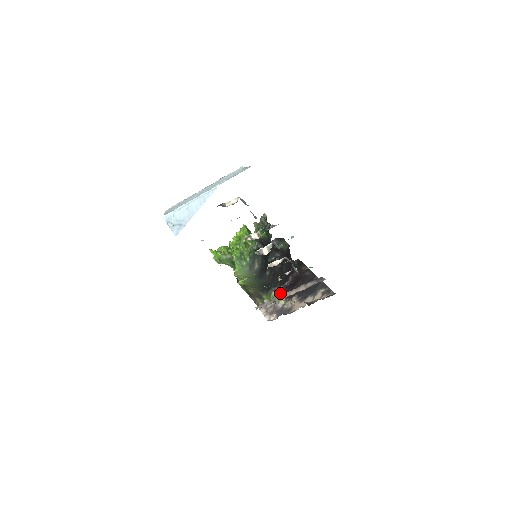
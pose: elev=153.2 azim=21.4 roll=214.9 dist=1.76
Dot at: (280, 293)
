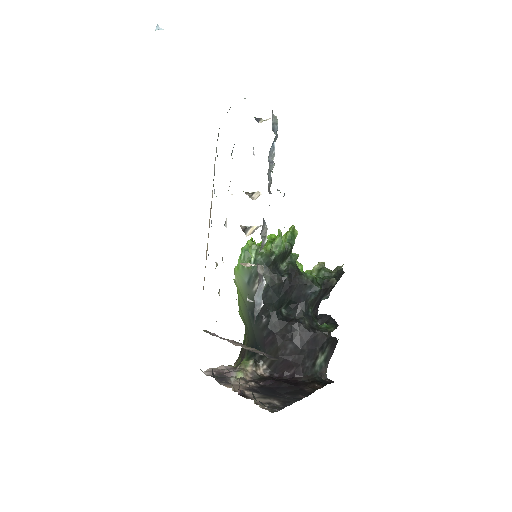
Dot at: (257, 371)
